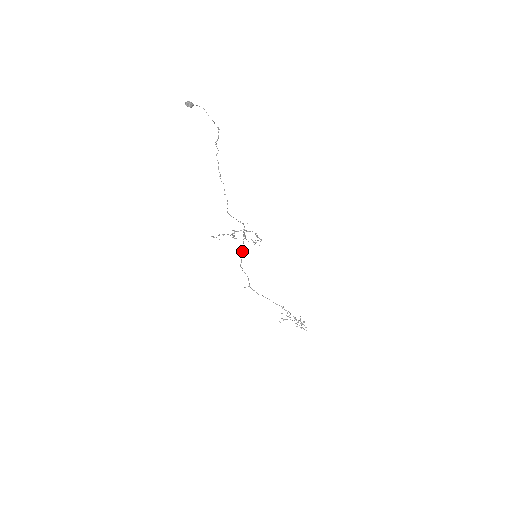
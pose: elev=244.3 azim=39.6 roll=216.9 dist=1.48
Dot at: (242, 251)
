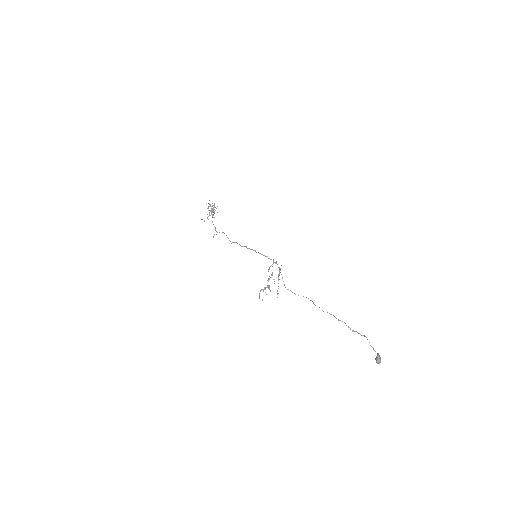
Dot at: occluded
